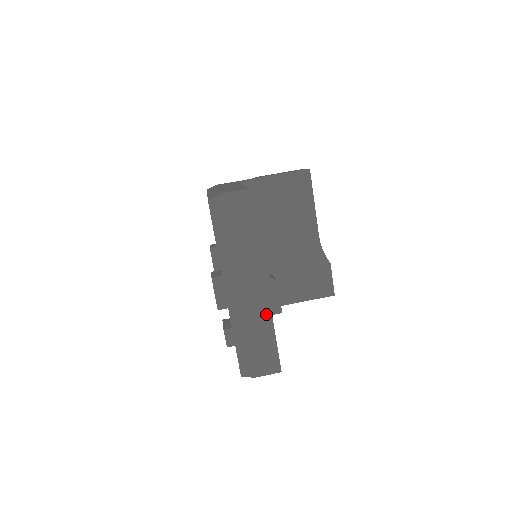
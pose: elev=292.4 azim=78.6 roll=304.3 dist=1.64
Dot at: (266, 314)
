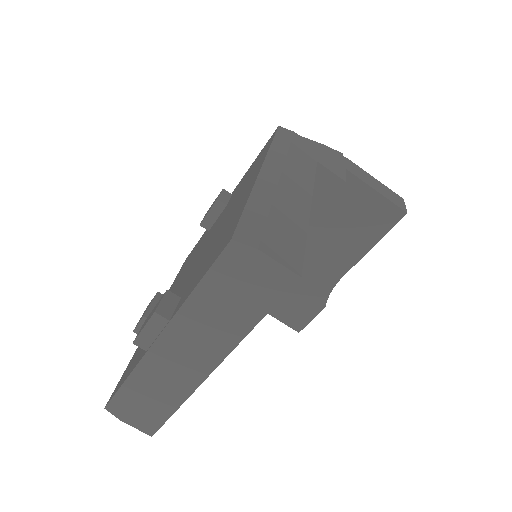
Dot at: (184, 390)
